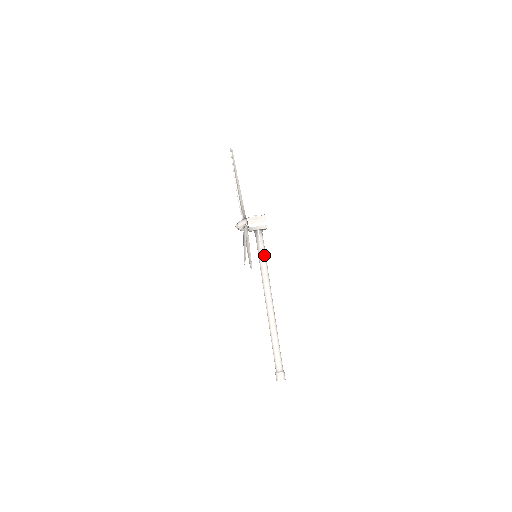
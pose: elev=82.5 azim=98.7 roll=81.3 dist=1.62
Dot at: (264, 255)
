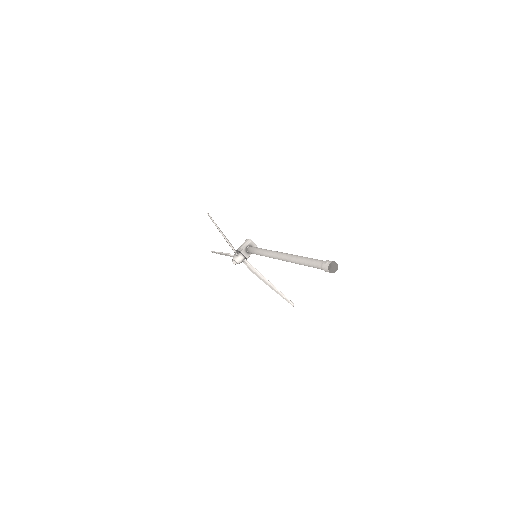
Dot at: (260, 248)
